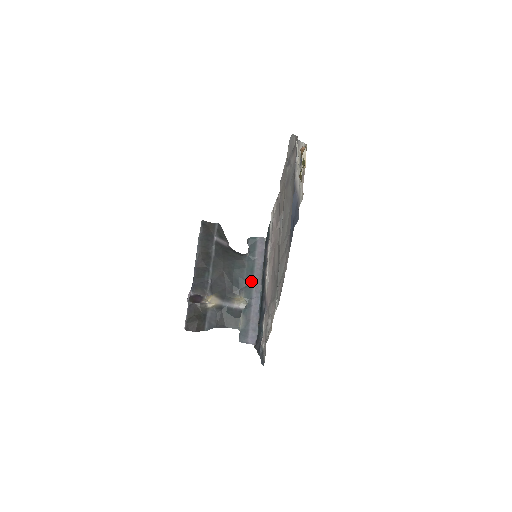
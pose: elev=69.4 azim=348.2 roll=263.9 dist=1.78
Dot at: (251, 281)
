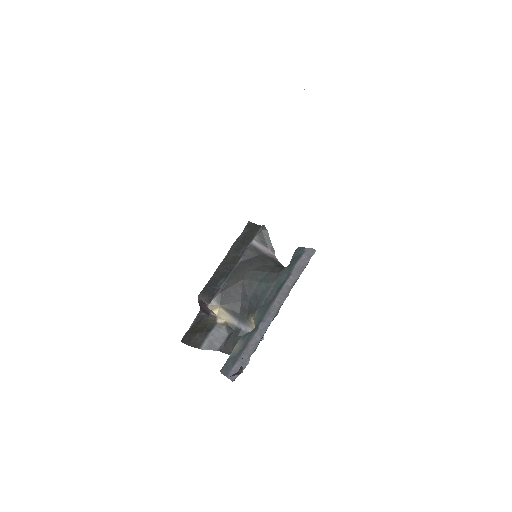
Dot at: (272, 300)
